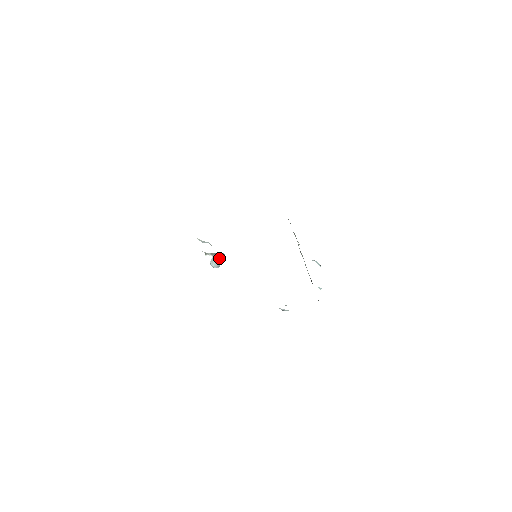
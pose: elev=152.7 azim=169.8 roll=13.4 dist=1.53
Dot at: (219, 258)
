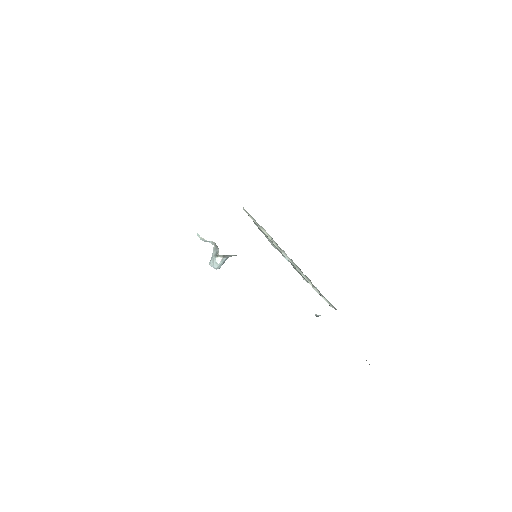
Dot at: (225, 259)
